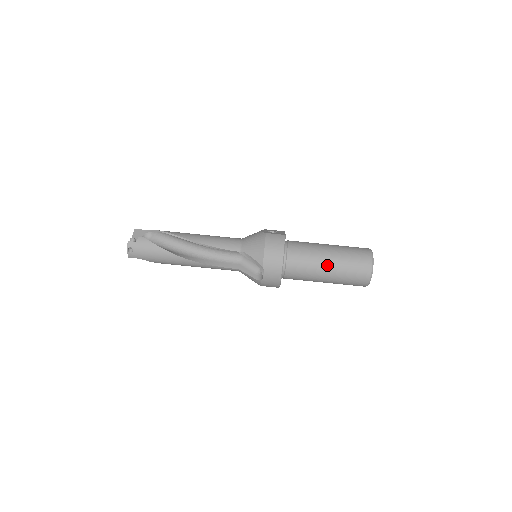
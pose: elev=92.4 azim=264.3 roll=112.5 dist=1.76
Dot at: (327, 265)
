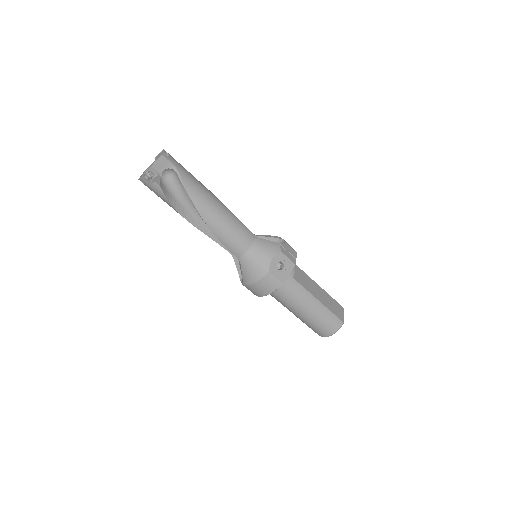
Dot at: (295, 314)
